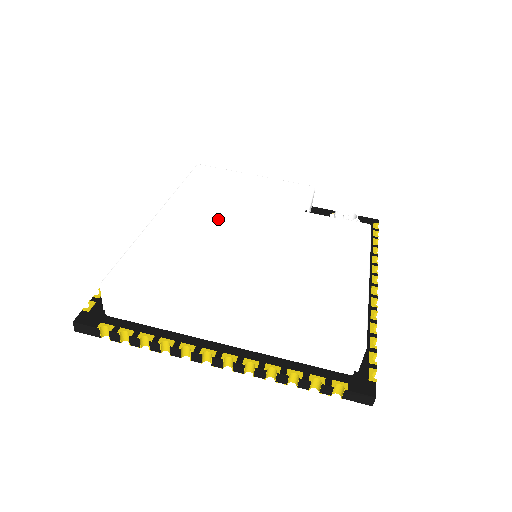
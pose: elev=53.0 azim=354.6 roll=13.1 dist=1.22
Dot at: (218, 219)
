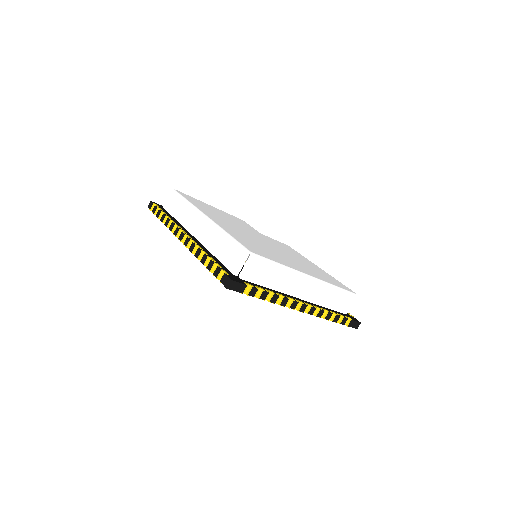
Dot at: (237, 228)
